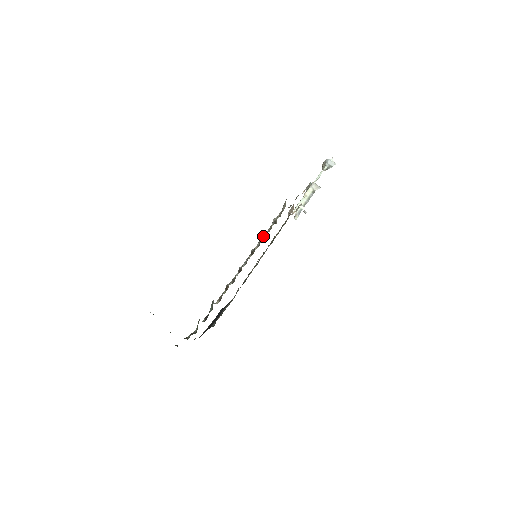
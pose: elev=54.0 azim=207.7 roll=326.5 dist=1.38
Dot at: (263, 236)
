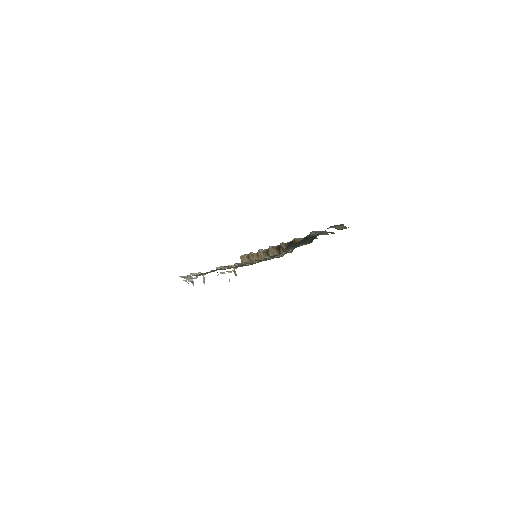
Dot at: occluded
